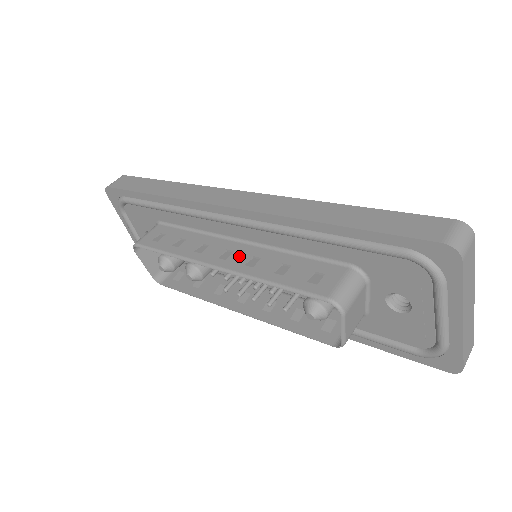
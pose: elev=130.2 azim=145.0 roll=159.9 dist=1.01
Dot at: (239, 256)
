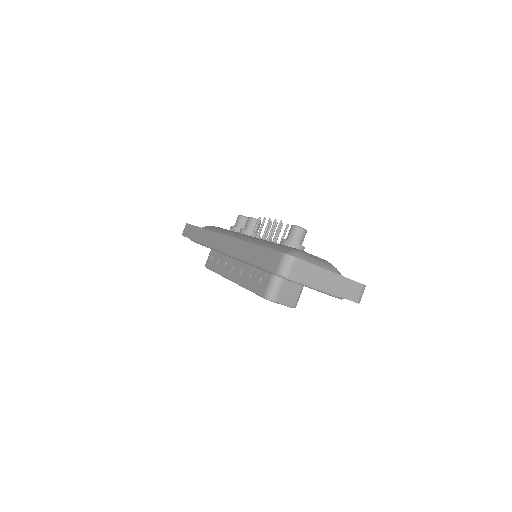
Dot at: (237, 270)
